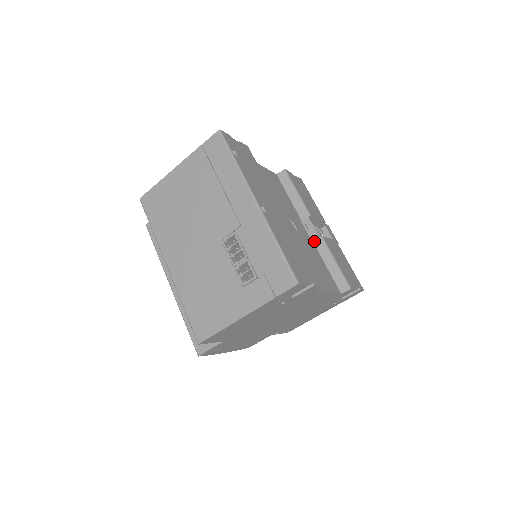
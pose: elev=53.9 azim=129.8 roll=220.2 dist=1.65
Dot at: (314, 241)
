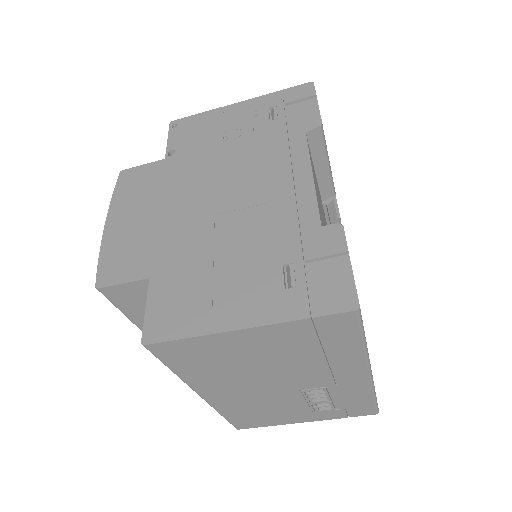
Dot at: (329, 224)
